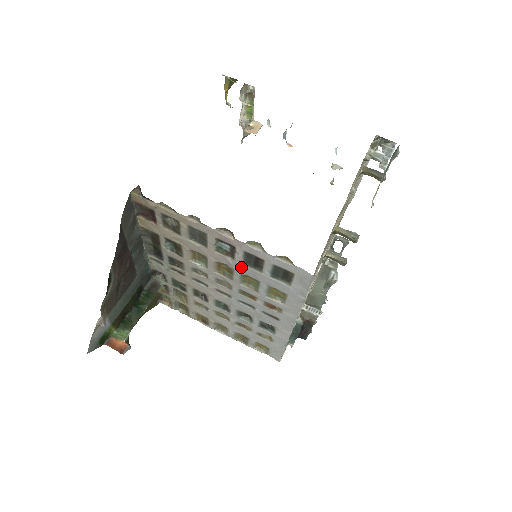
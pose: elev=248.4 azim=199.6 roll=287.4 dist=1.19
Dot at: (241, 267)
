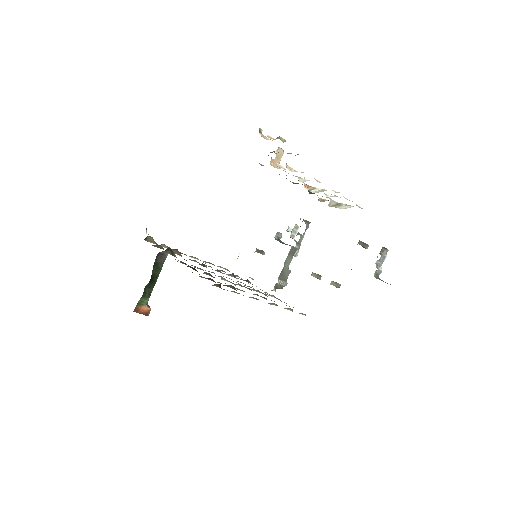
Dot at: occluded
